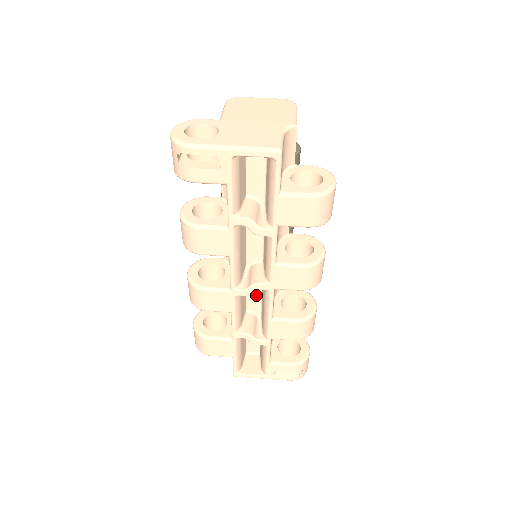
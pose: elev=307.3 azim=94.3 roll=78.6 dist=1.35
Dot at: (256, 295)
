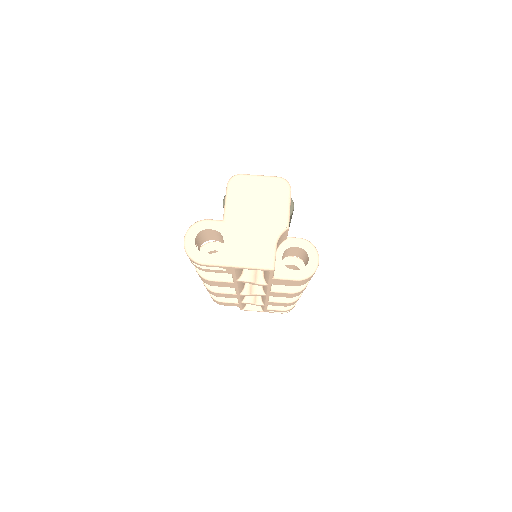
Dot at: occluded
